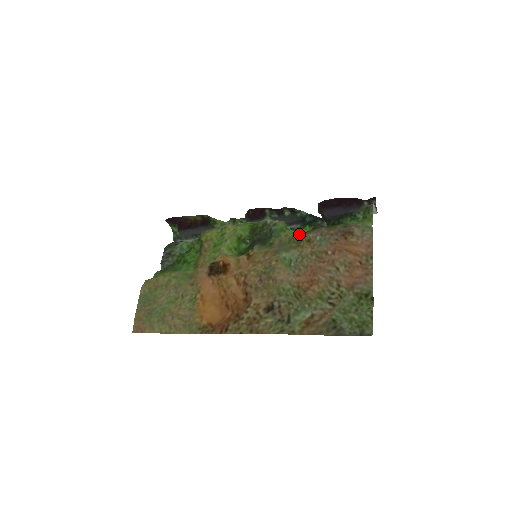
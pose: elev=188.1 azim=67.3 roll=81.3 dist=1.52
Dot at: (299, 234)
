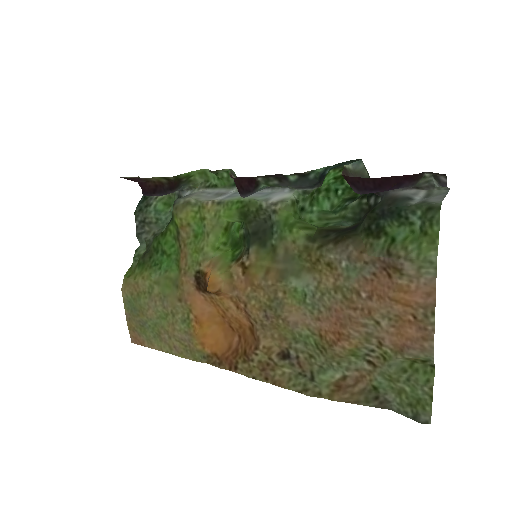
Dot at: (313, 244)
